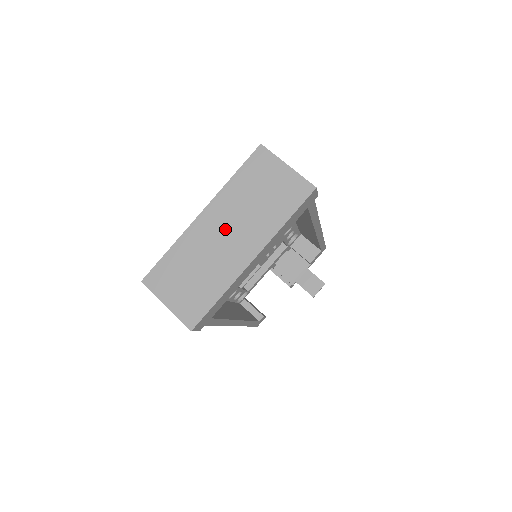
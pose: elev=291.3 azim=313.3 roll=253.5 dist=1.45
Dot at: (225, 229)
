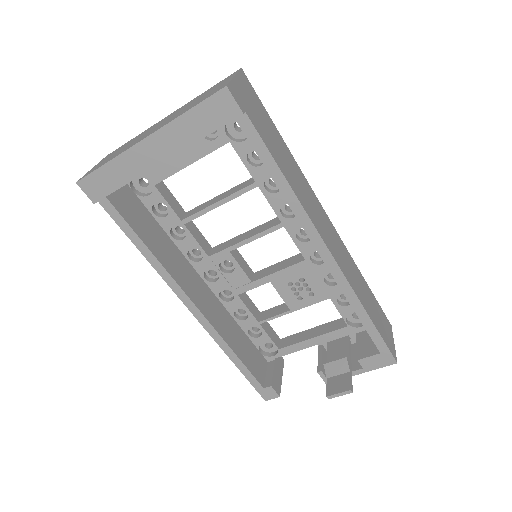
Dot at: (162, 122)
